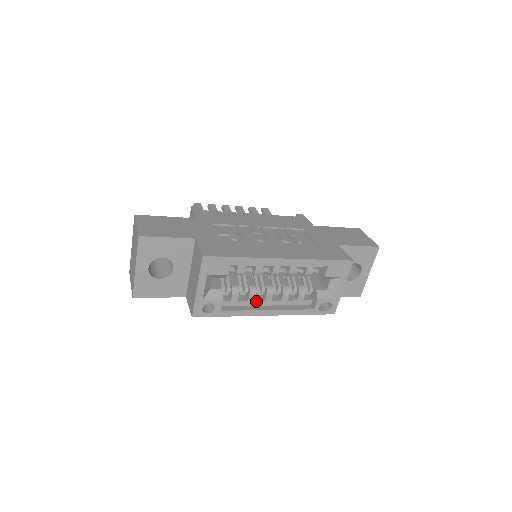
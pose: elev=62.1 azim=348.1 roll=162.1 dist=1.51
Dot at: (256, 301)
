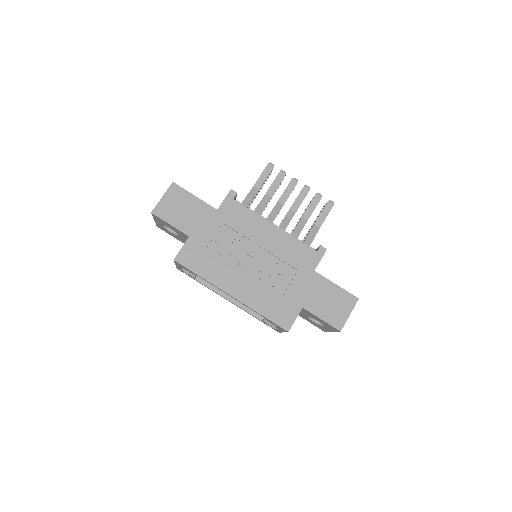
Dot at: occluded
